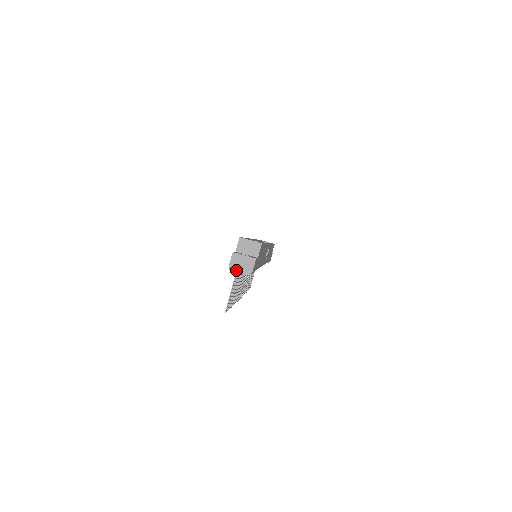
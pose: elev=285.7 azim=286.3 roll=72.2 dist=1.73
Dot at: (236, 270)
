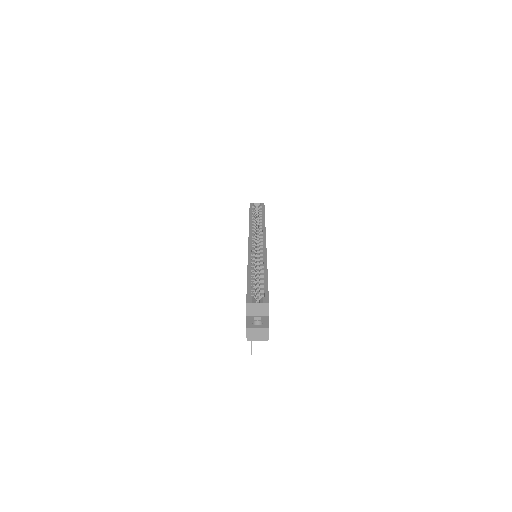
Dot at: (254, 340)
